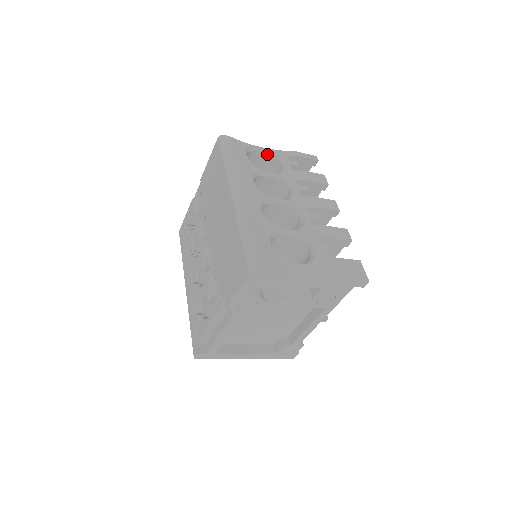
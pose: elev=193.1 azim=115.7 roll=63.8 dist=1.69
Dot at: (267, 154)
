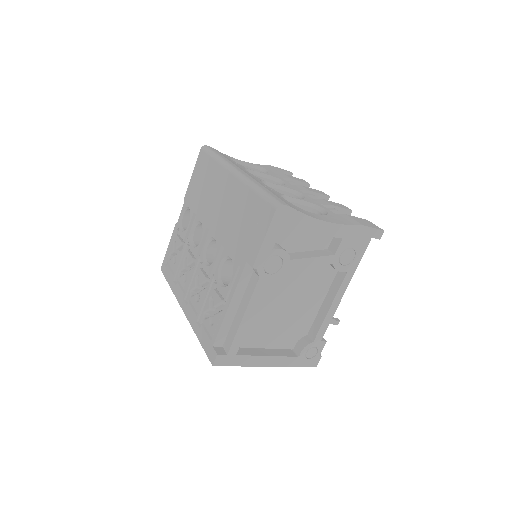
Dot at: (247, 167)
